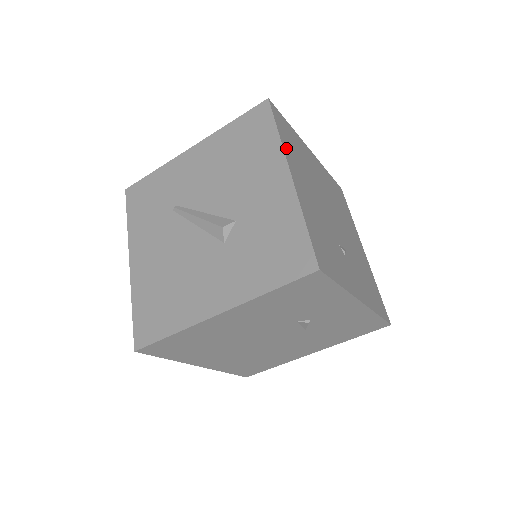
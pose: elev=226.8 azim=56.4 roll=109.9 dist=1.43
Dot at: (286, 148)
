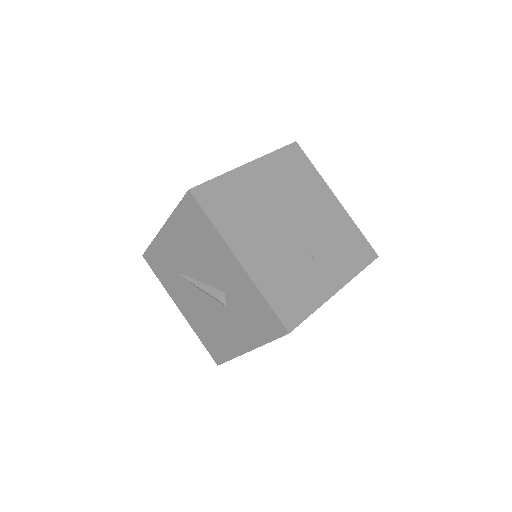
Dot at: (225, 231)
